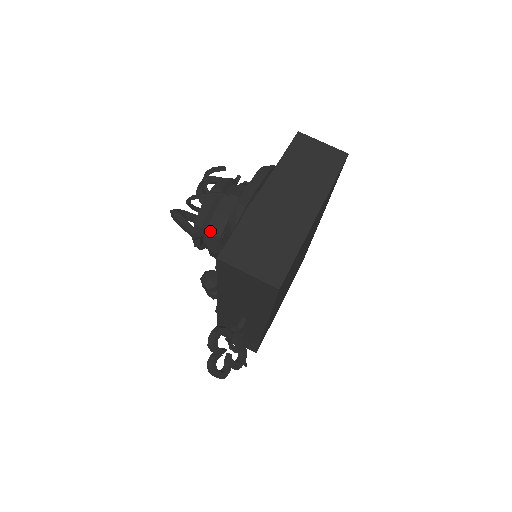
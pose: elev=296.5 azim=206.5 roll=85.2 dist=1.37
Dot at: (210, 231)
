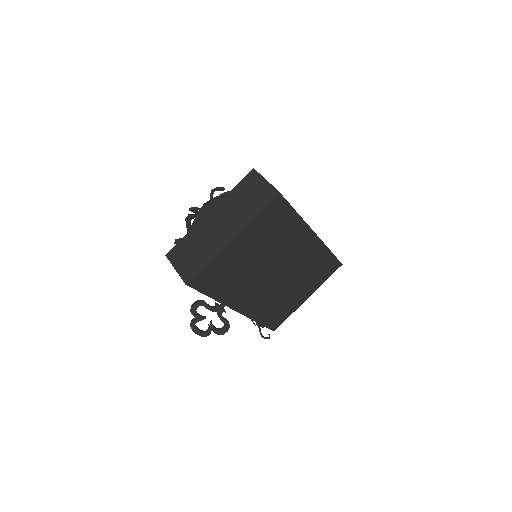
Dot at: occluded
